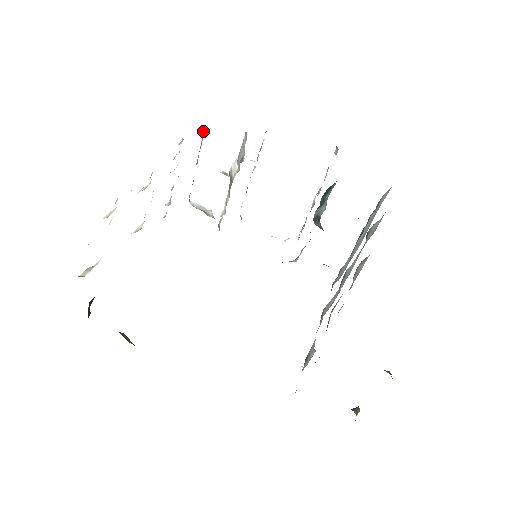
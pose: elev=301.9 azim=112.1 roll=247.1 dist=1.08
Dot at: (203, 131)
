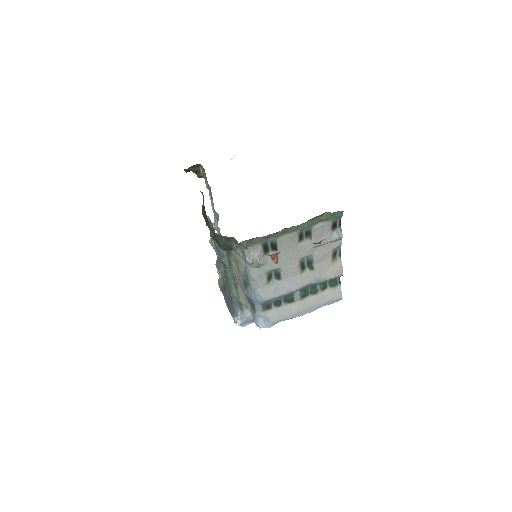
Dot at: occluded
